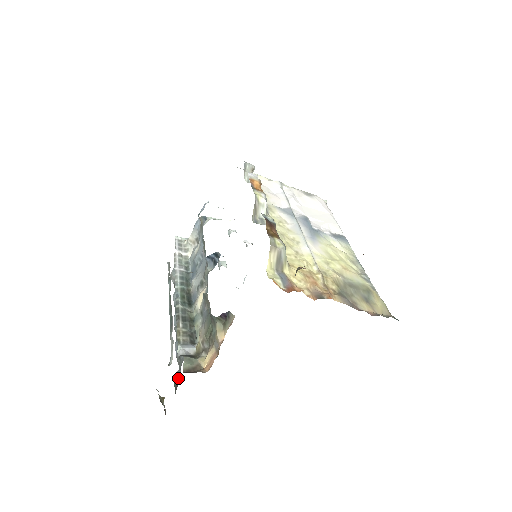
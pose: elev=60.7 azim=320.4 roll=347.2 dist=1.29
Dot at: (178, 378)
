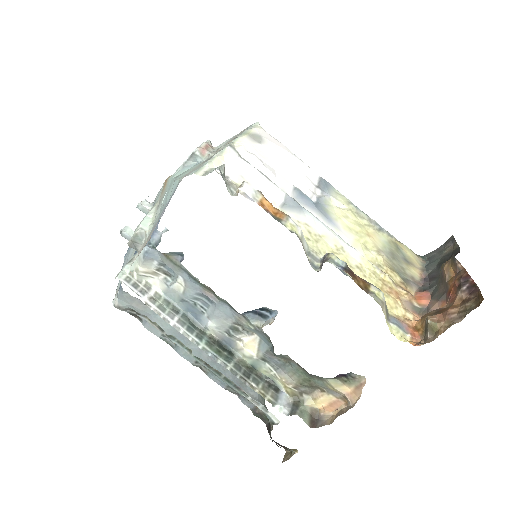
Dot at: (263, 413)
